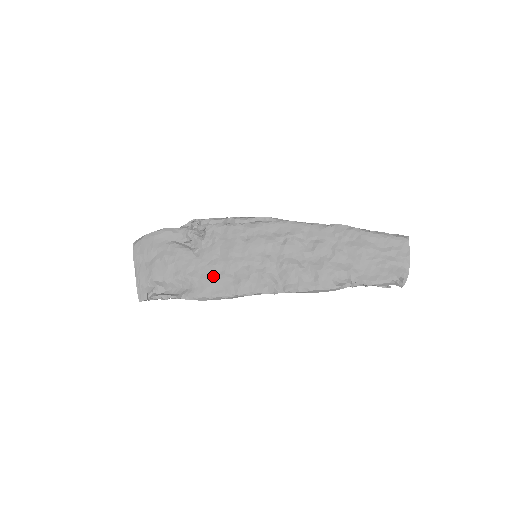
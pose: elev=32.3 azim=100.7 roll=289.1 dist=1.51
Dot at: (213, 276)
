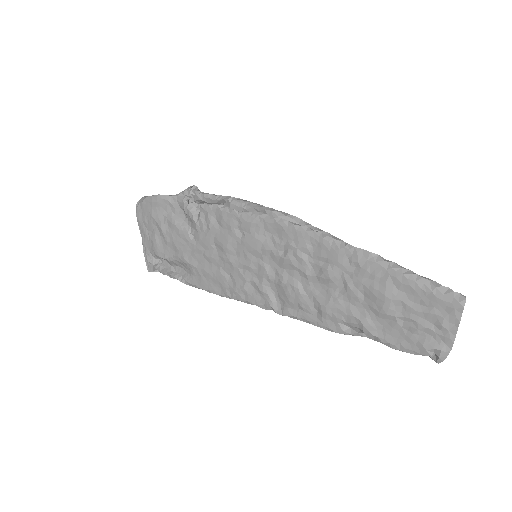
Dot at: (209, 269)
